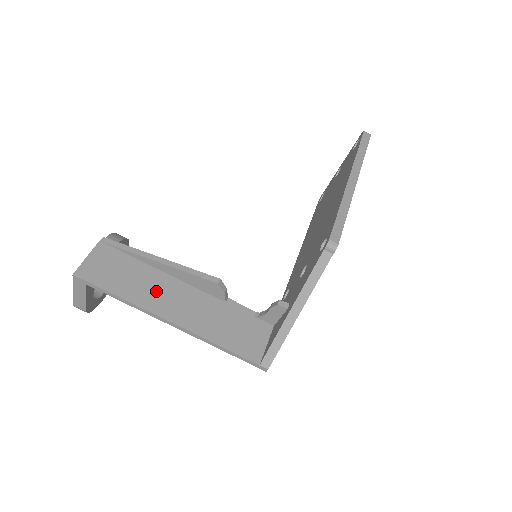
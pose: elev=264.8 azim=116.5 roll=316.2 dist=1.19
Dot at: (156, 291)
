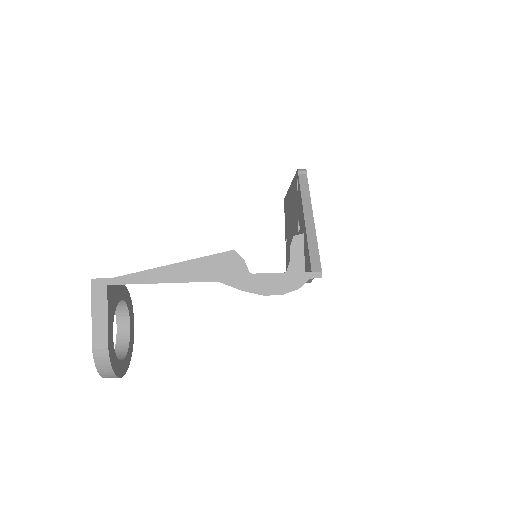
Dot at: occluded
